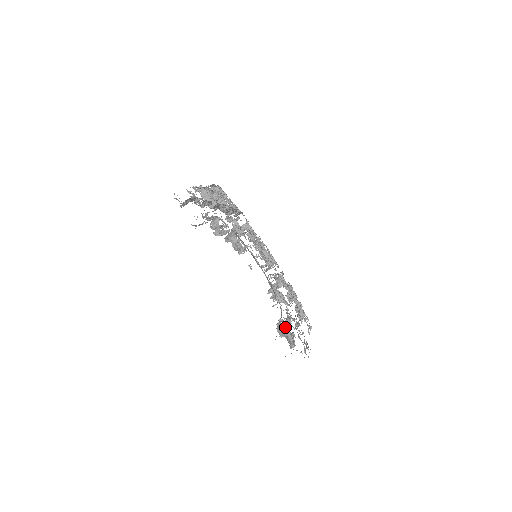
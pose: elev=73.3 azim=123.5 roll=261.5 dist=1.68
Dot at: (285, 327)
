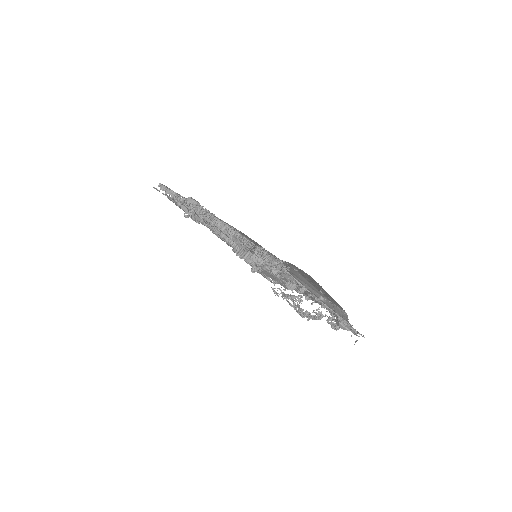
Dot at: (317, 313)
